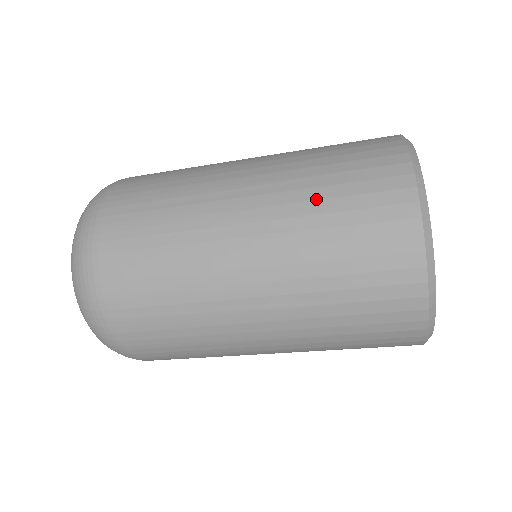
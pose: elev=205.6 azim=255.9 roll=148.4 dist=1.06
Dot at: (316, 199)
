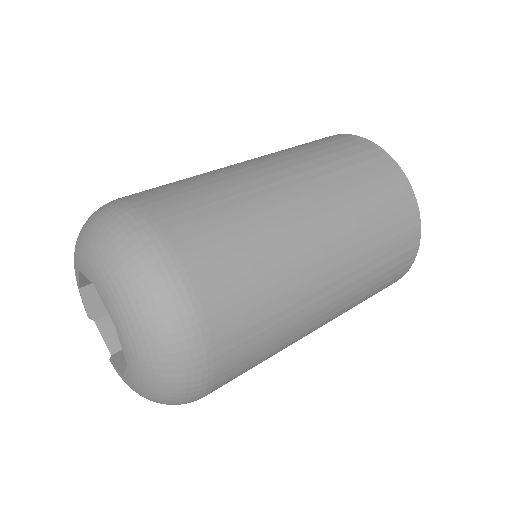
Dot at: (373, 279)
